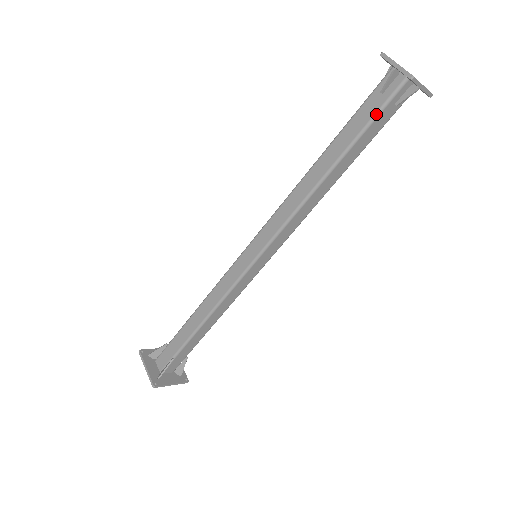
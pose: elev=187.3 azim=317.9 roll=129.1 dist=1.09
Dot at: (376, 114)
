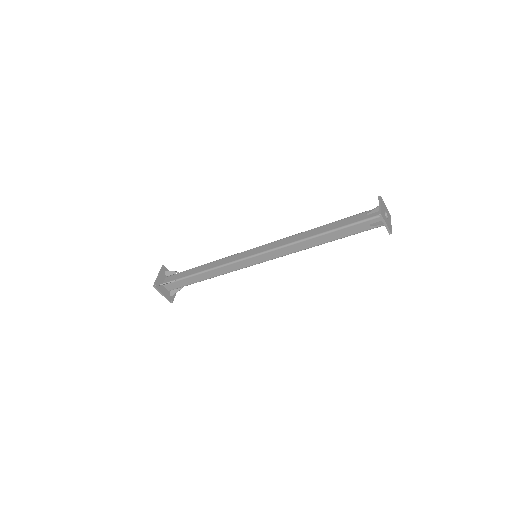
Dot at: occluded
